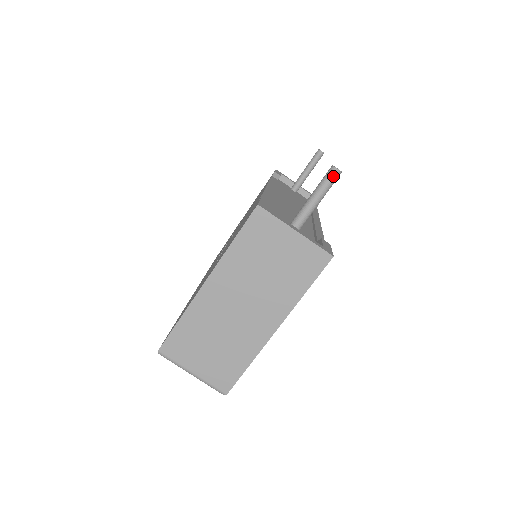
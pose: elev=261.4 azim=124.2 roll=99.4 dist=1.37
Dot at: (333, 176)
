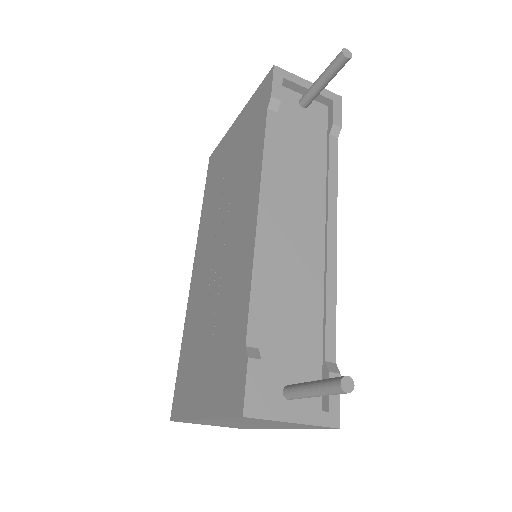
Dot at: occluded
